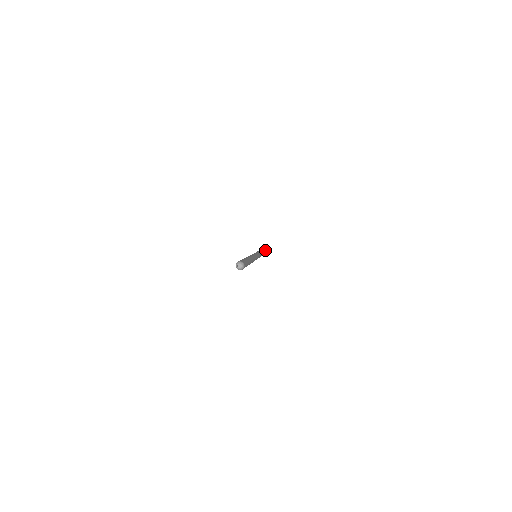
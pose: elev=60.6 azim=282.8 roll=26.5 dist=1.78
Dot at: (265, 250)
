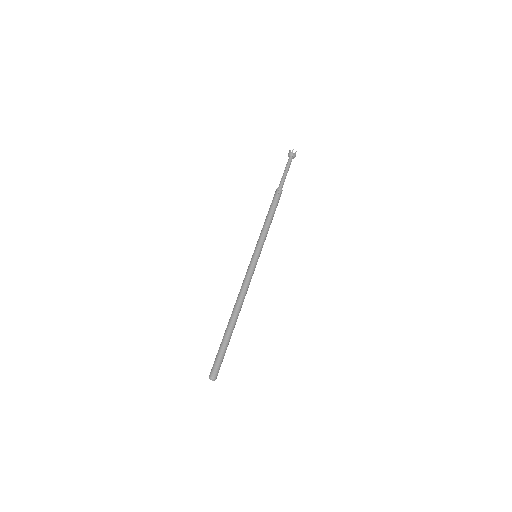
Dot at: (285, 172)
